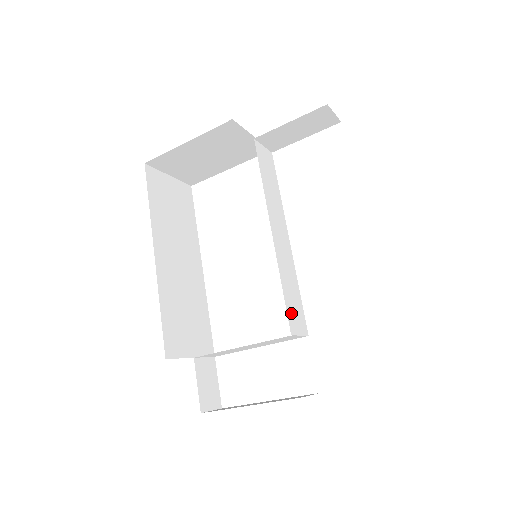
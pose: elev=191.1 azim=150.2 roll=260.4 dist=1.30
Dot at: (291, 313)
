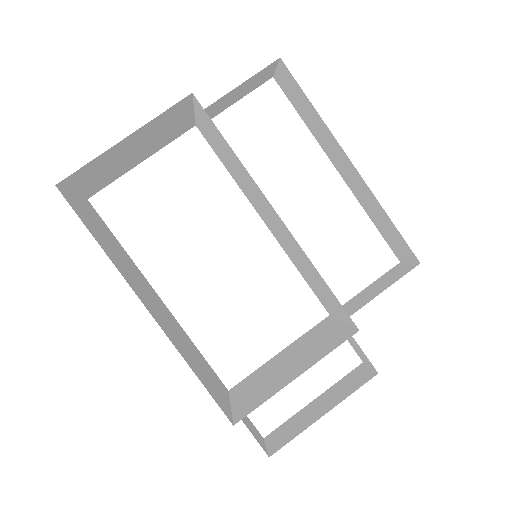
Dot at: (325, 300)
